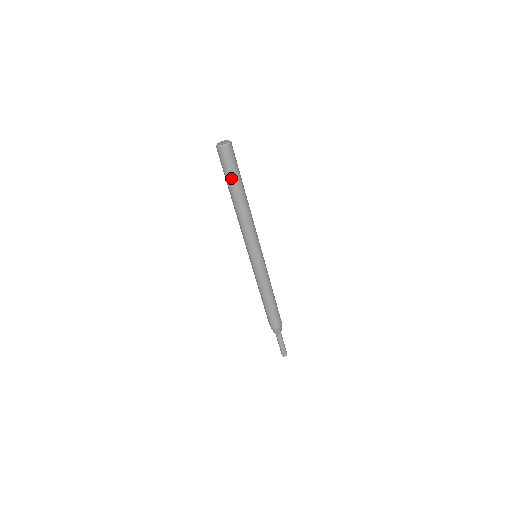
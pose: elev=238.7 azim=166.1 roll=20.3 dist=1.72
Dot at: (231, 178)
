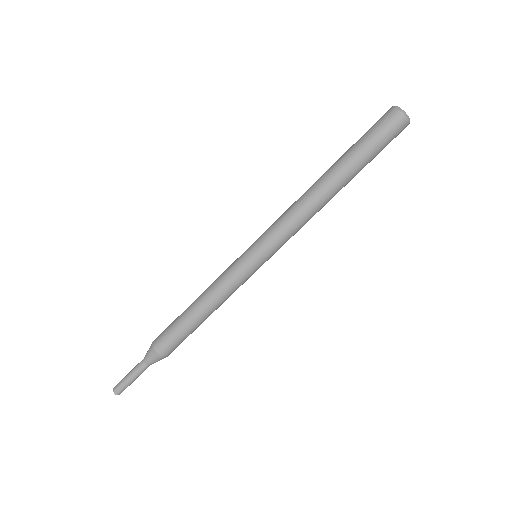
Dot at: (366, 154)
